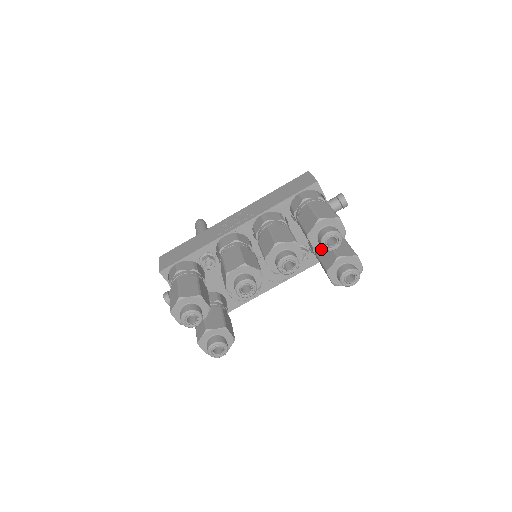
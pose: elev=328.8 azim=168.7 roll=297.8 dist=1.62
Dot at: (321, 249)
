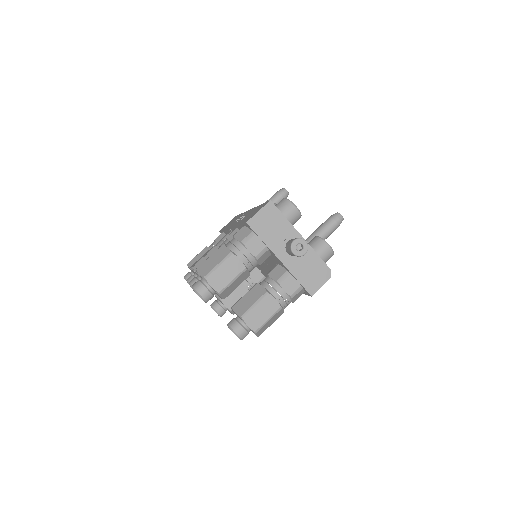
Dot at: occluded
